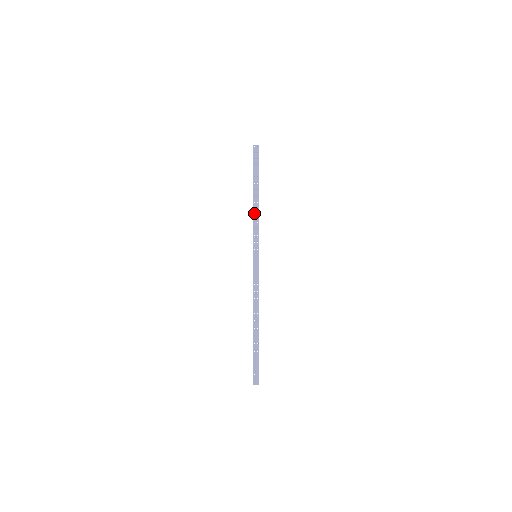
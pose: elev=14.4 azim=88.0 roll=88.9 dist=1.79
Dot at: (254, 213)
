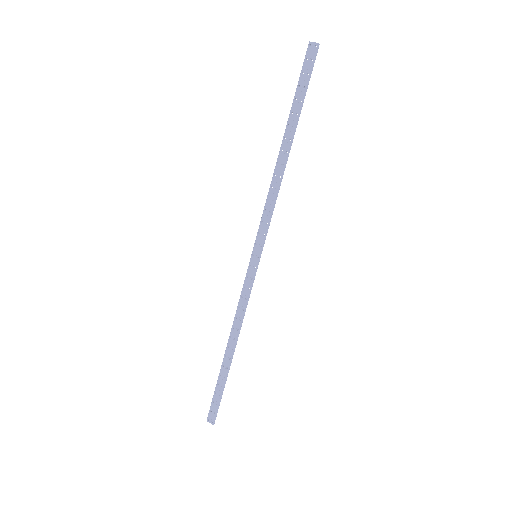
Dot at: (272, 183)
